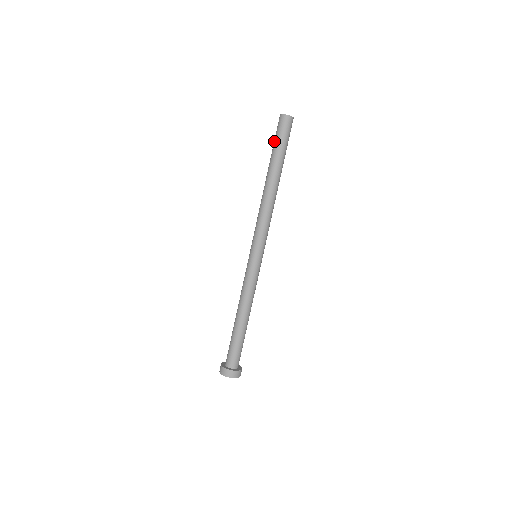
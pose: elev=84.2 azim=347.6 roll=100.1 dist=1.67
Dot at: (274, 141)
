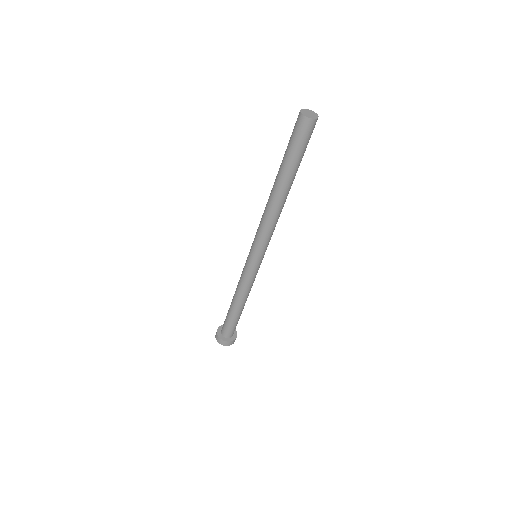
Dot at: (288, 144)
